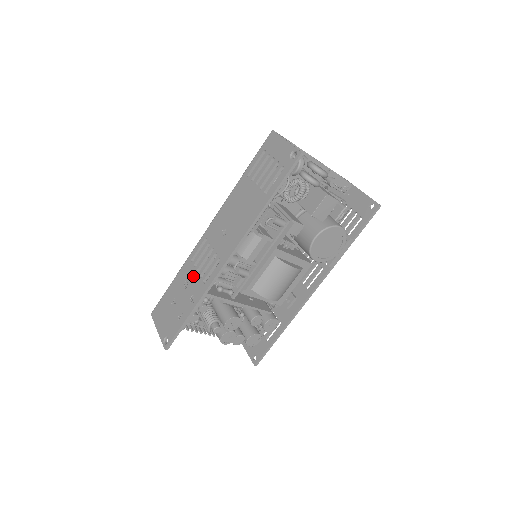
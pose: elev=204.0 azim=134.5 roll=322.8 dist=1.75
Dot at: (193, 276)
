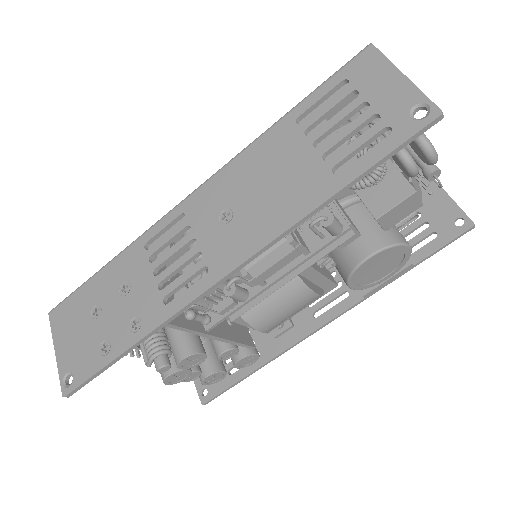
Dot at: (144, 278)
